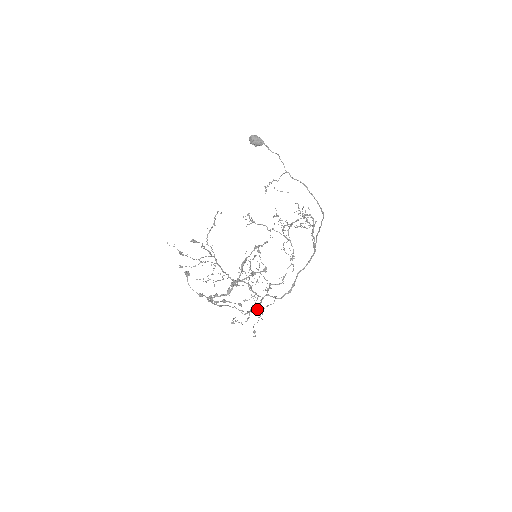
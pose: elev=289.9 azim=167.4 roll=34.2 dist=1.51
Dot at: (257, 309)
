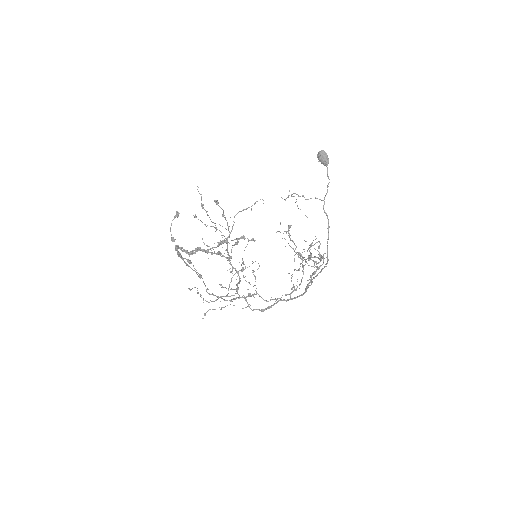
Dot at: (225, 300)
